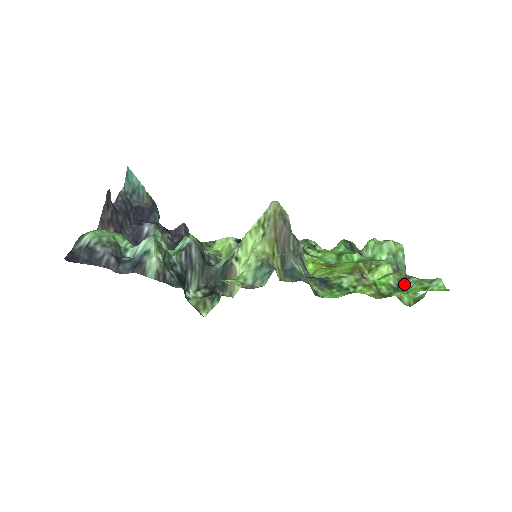
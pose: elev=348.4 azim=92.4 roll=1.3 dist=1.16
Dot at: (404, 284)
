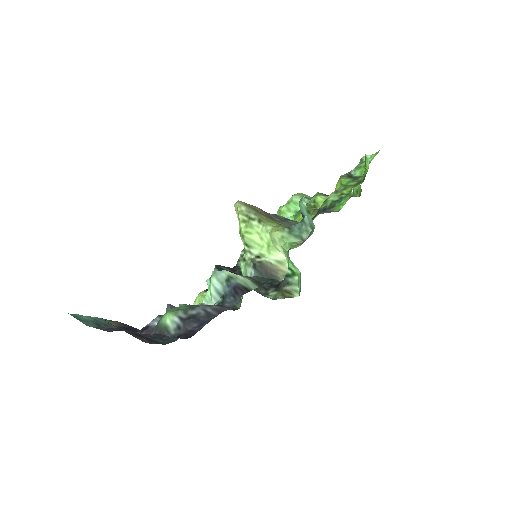
Dot at: (353, 176)
